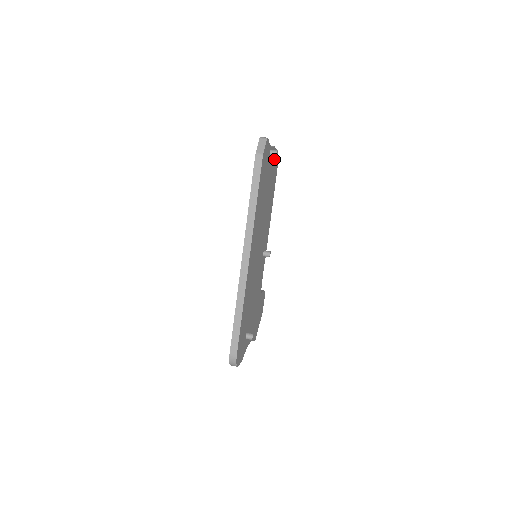
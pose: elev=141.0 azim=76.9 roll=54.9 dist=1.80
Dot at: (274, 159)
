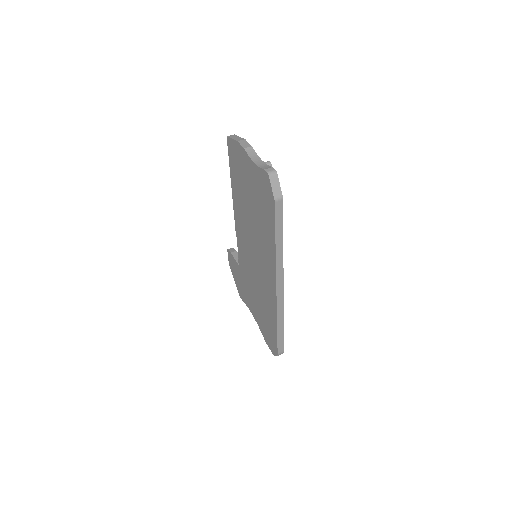
Dot at: occluded
